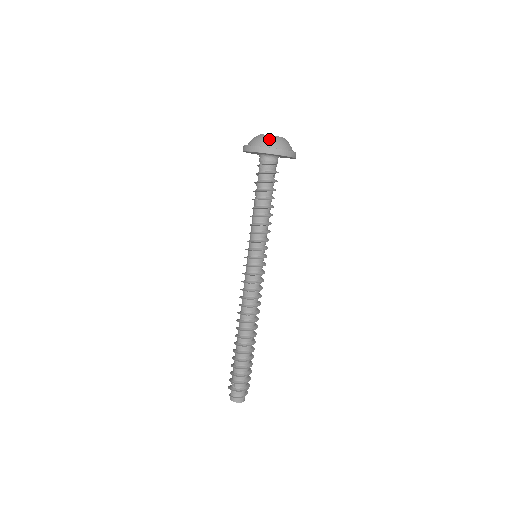
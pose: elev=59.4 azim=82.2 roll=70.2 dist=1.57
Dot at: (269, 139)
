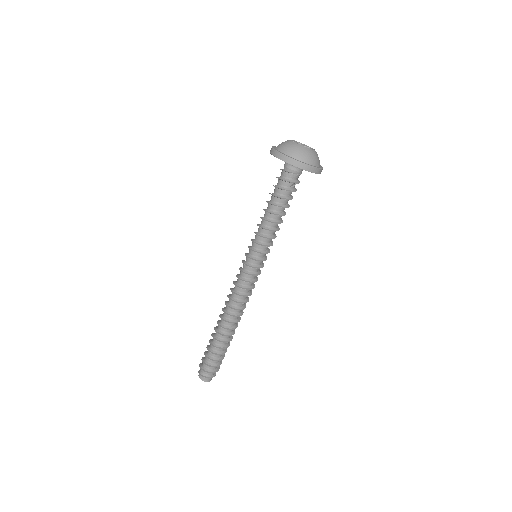
Dot at: (294, 148)
